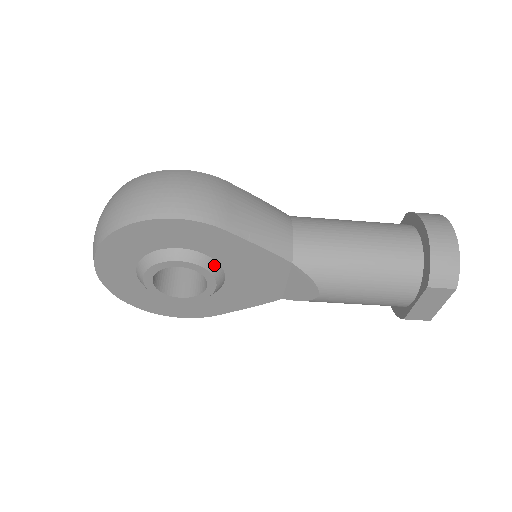
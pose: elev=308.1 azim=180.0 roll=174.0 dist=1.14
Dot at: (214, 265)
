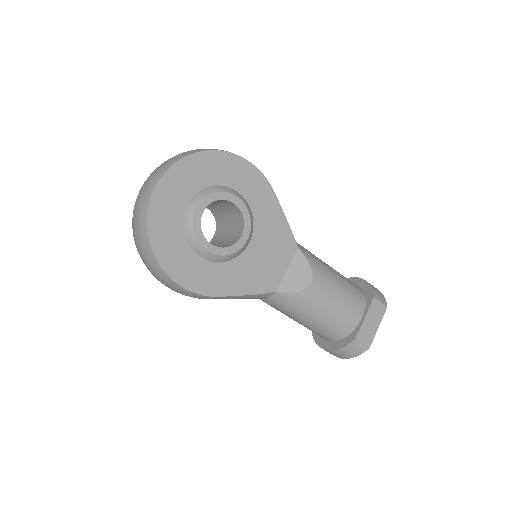
Dot at: (252, 220)
